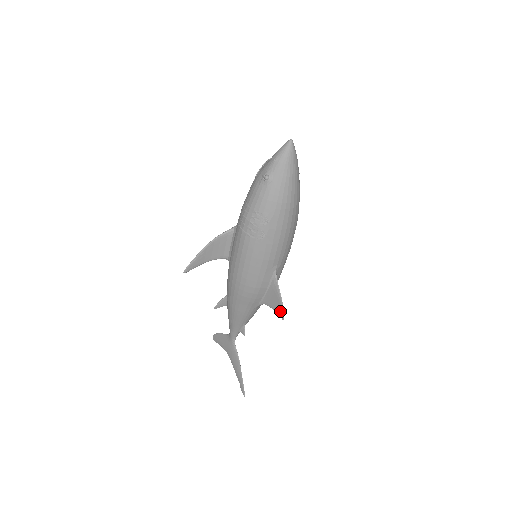
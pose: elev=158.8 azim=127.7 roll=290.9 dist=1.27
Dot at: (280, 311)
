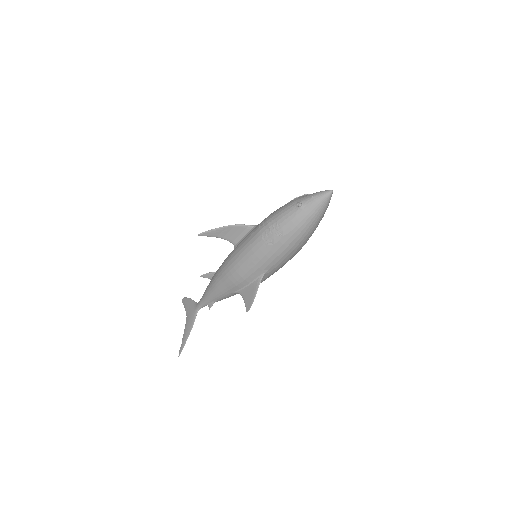
Dot at: (249, 305)
